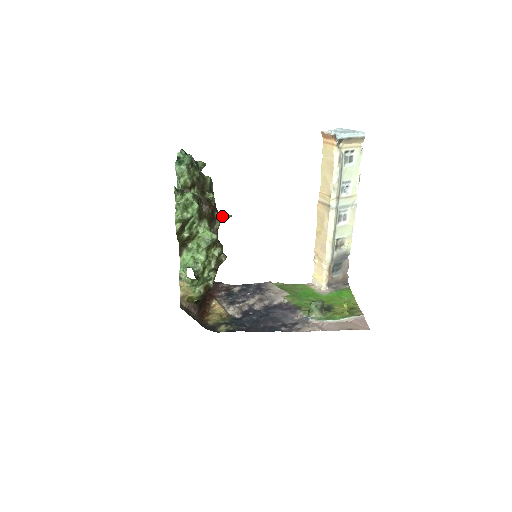
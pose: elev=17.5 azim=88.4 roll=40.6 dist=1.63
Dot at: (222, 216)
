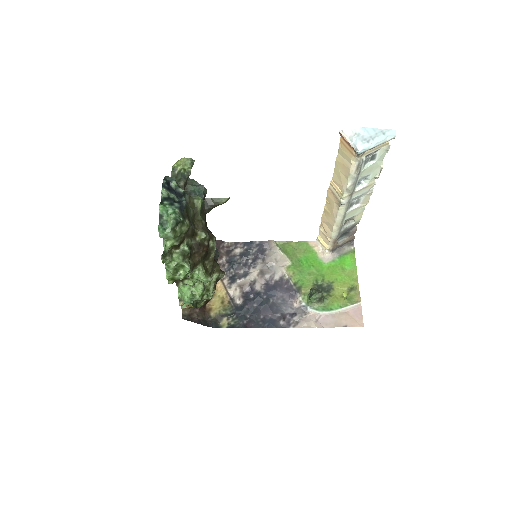
Dot at: (218, 199)
